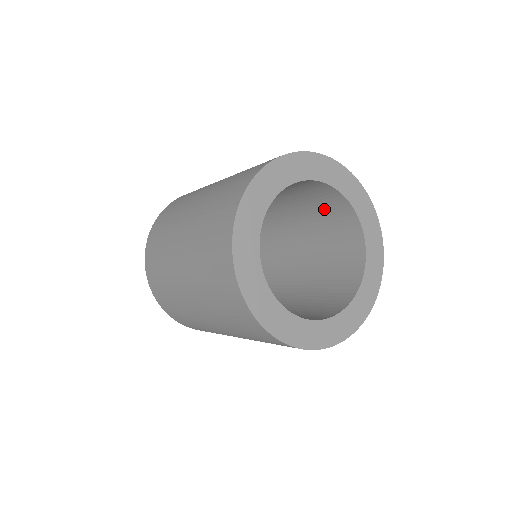
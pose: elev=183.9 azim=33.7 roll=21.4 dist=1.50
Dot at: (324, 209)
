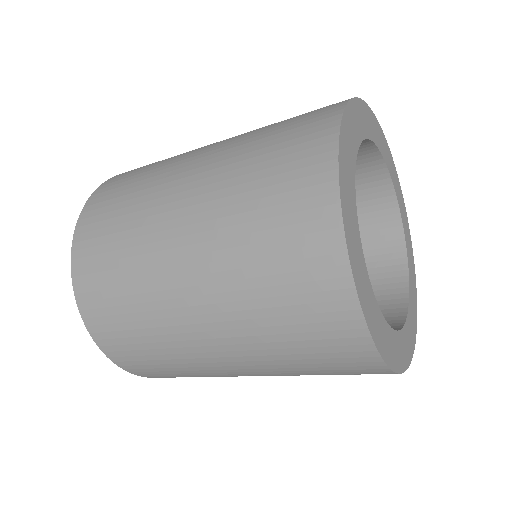
Dot at: occluded
